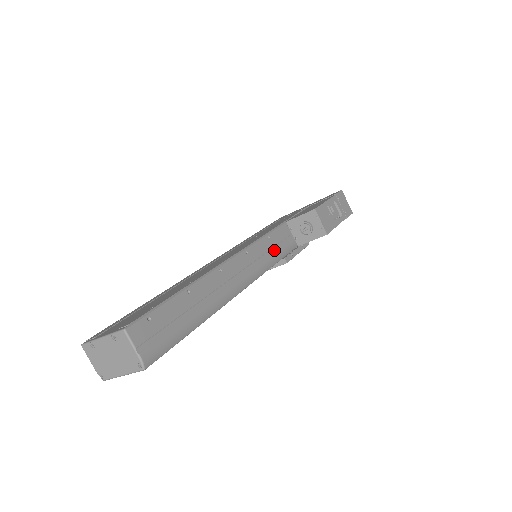
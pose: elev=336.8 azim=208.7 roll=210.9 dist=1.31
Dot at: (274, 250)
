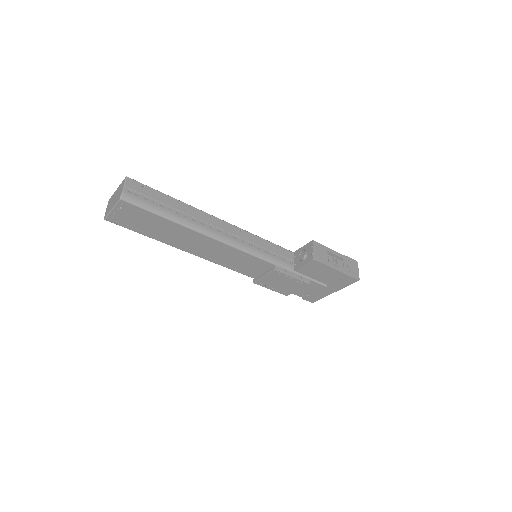
Dot at: (268, 252)
